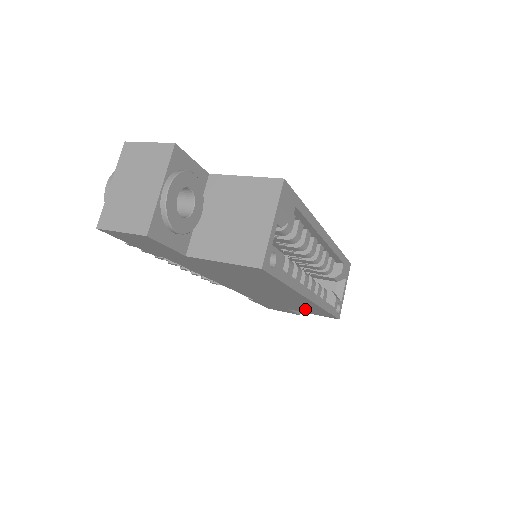
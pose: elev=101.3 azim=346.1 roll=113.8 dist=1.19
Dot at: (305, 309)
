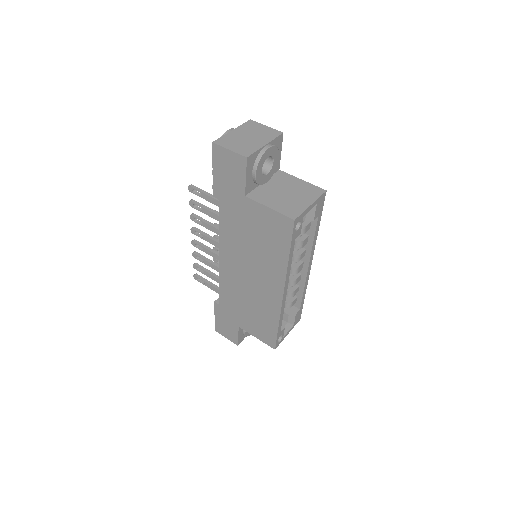
Dot at: (259, 323)
